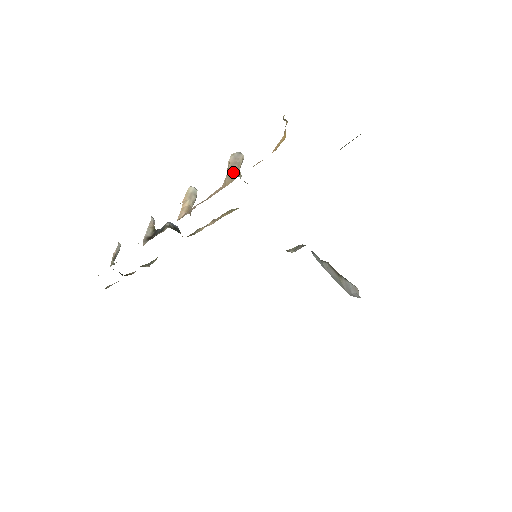
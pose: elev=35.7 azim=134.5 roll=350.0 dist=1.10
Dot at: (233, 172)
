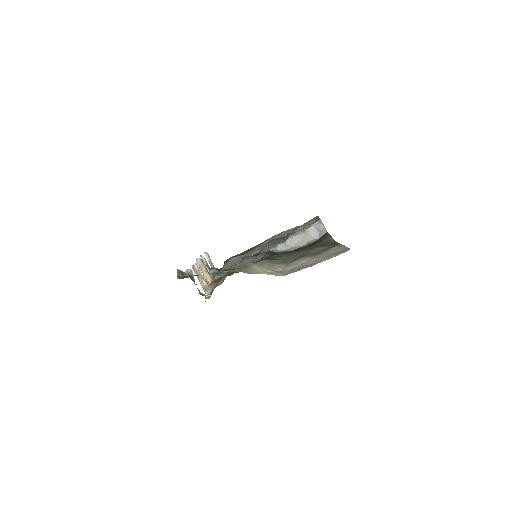
Dot at: (202, 287)
